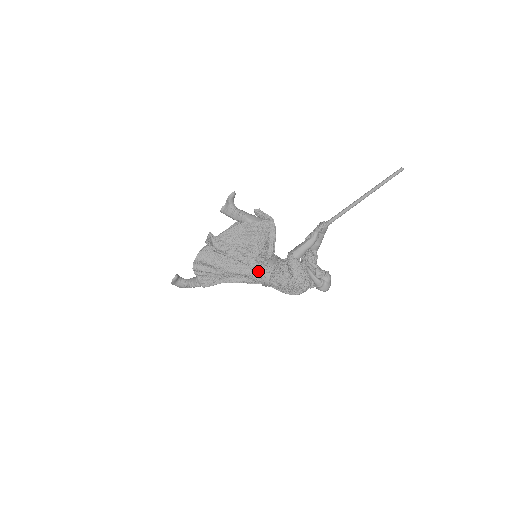
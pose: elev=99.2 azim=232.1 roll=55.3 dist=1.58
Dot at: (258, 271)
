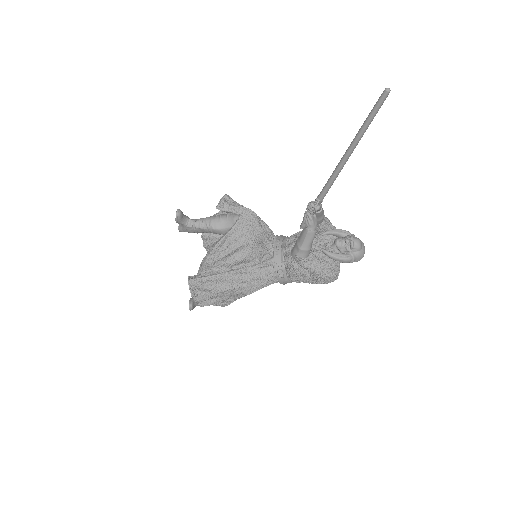
Dot at: (270, 278)
